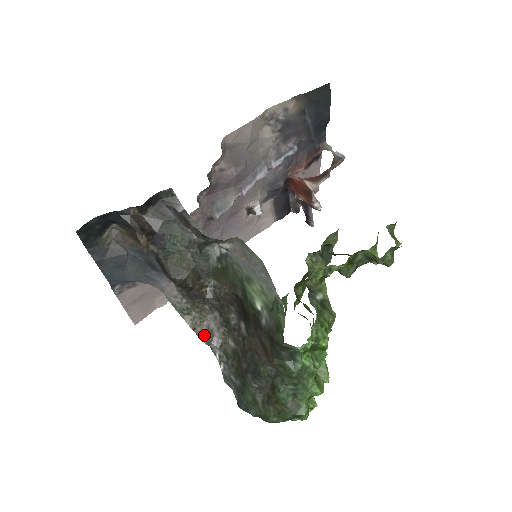
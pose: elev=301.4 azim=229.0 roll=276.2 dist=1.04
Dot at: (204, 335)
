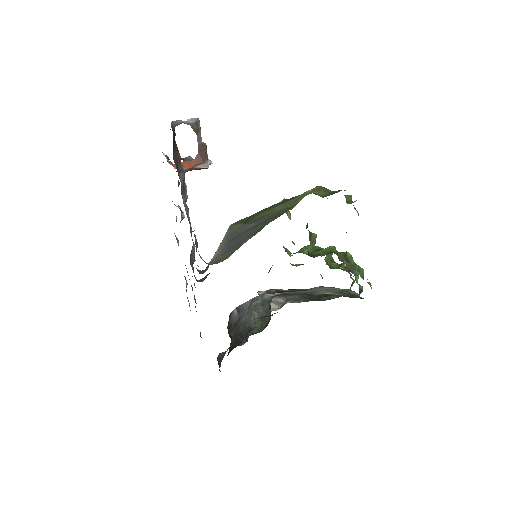
Dot at: (276, 307)
